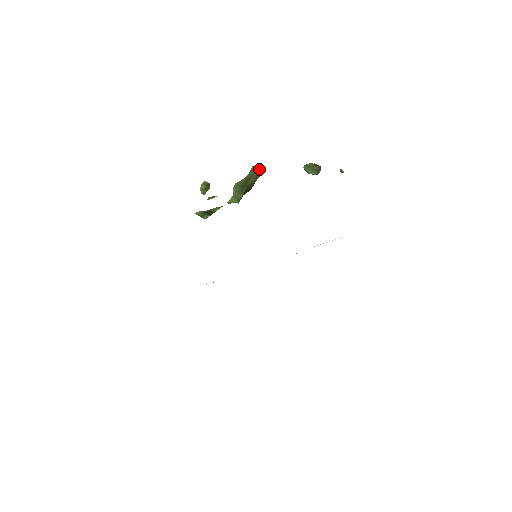
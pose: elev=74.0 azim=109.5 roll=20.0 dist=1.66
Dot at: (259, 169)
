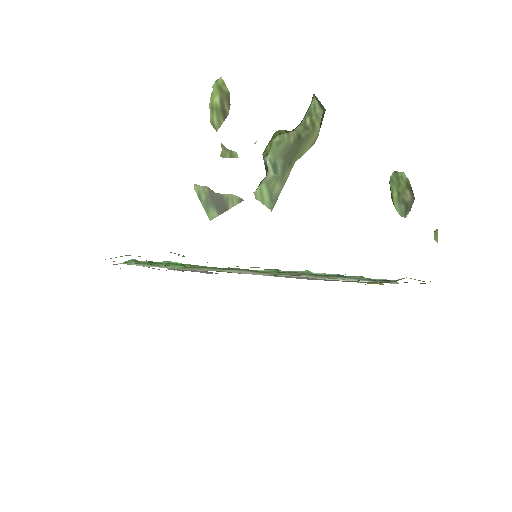
Dot at: (323, 113)
